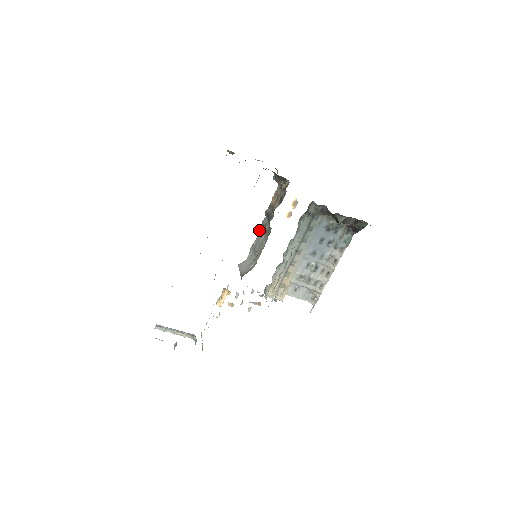
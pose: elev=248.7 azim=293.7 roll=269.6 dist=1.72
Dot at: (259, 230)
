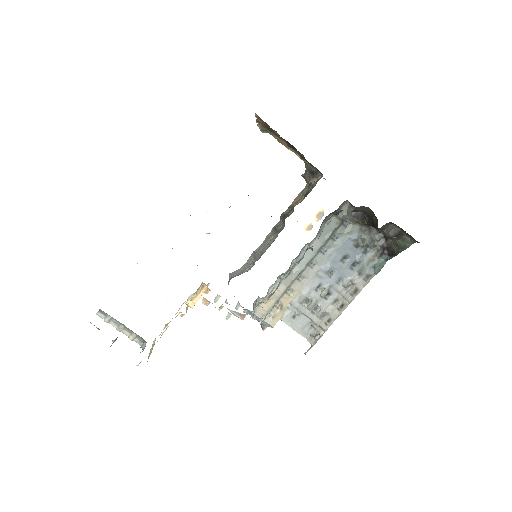
Dot at: (267, 235)
